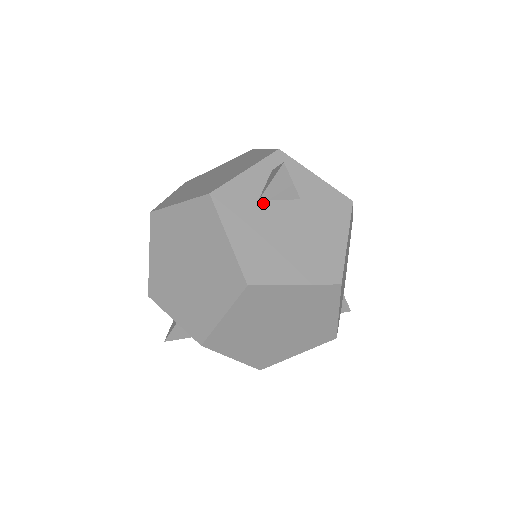
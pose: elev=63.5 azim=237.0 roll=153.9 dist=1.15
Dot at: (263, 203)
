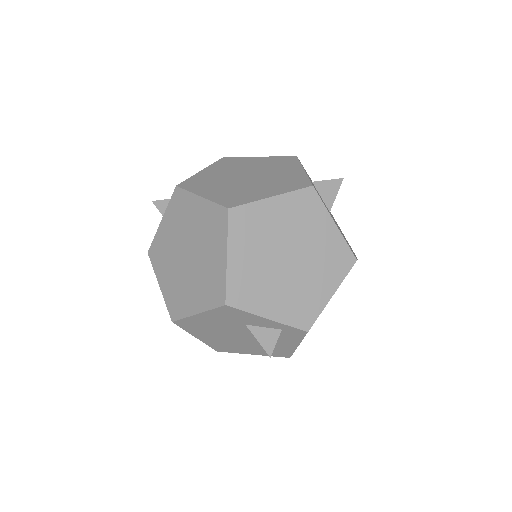
Dot at: (245, 326)
